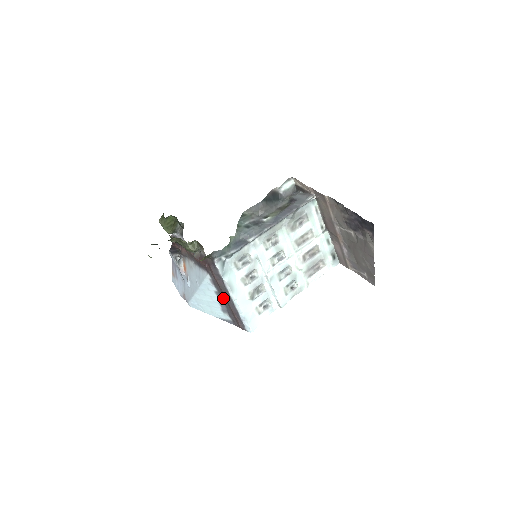
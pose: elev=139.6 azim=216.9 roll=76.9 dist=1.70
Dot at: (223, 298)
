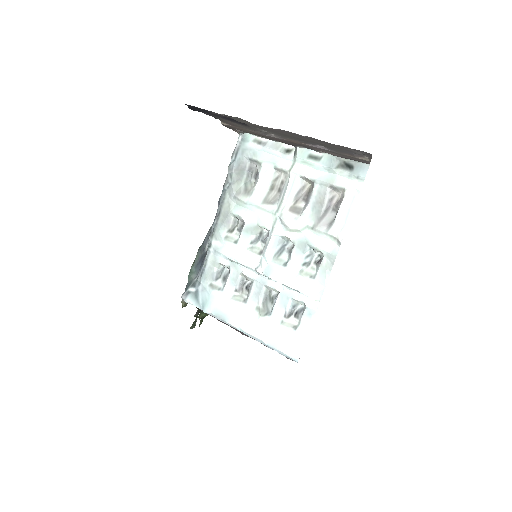
Dot at: occluded
